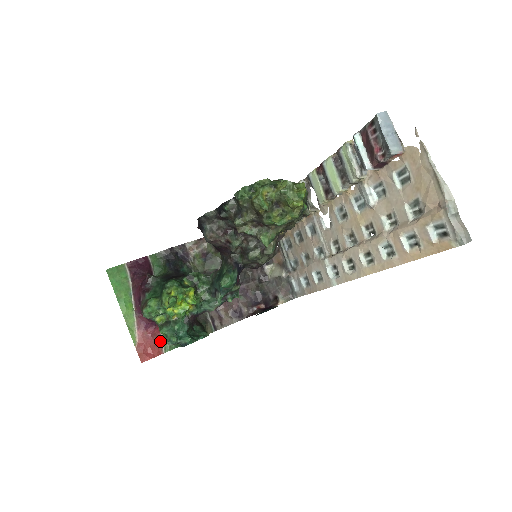
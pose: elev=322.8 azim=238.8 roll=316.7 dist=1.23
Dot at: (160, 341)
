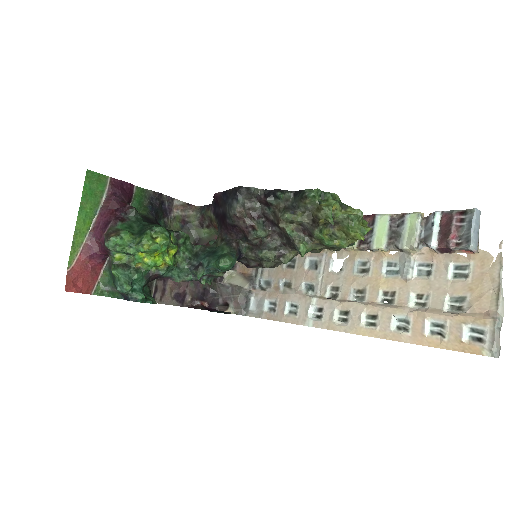
Dot at: (96, 279)
